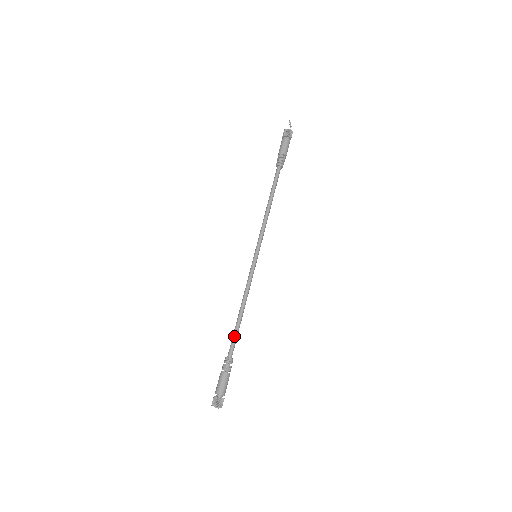
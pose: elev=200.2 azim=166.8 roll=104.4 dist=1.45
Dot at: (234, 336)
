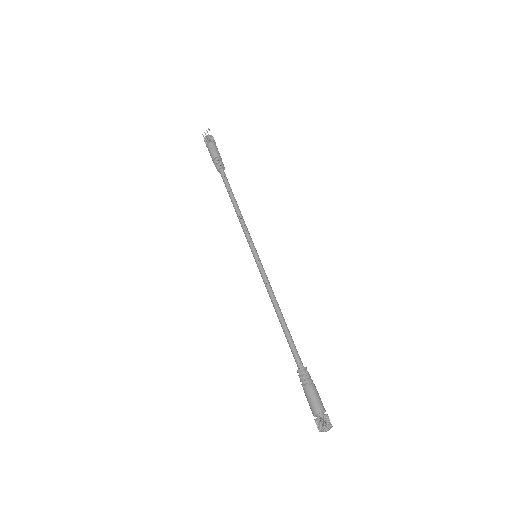
Dot at: (293, 342)
